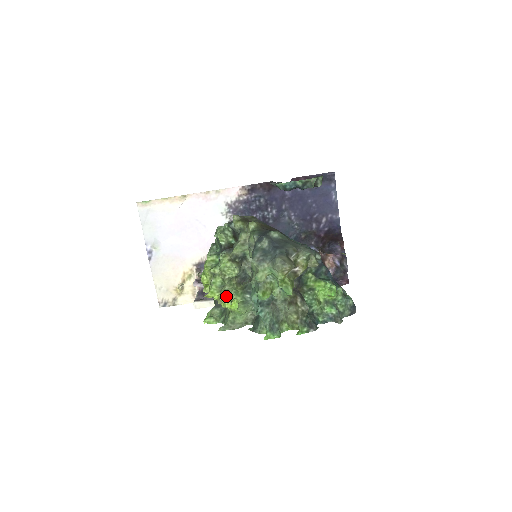
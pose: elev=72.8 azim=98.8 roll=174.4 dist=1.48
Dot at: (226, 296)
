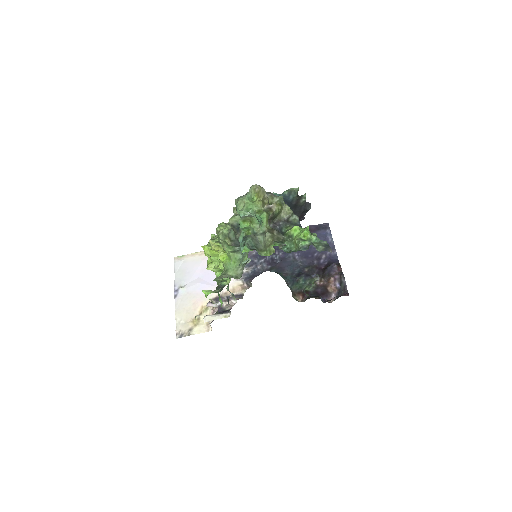
Dot at: (218, 242)
